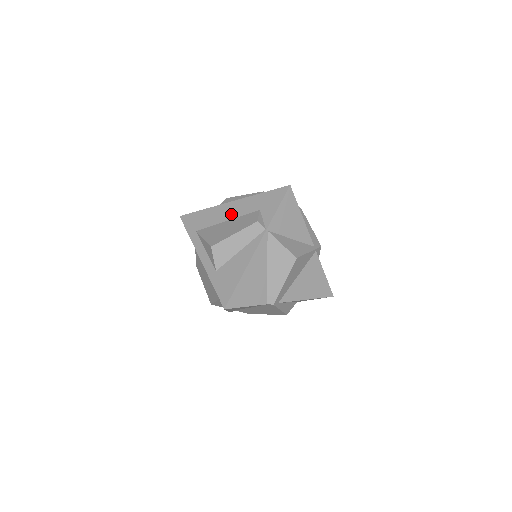
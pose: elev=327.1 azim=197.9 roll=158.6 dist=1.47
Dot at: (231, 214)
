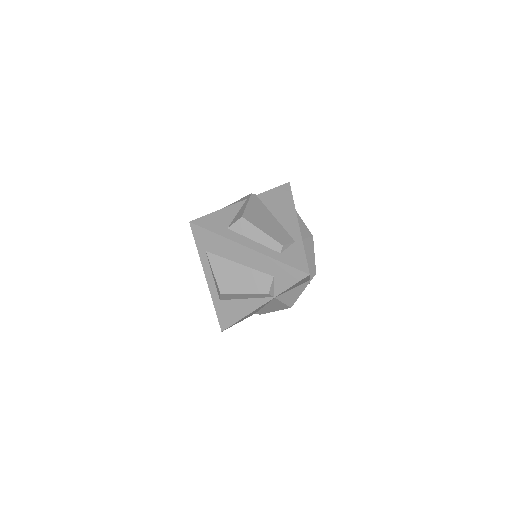
Dot at: (245, 261)
